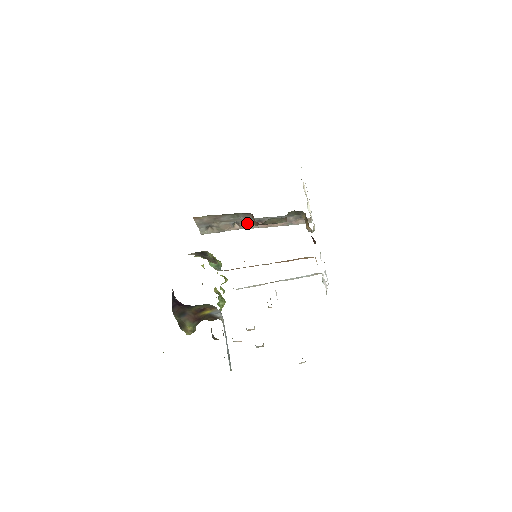
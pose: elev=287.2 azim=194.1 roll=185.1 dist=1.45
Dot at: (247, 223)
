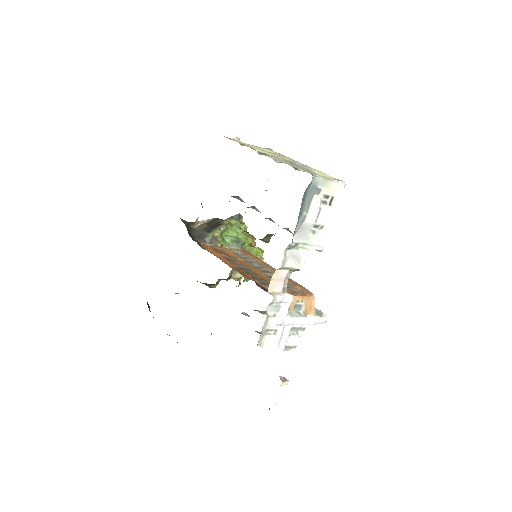
Dot at: occluded
